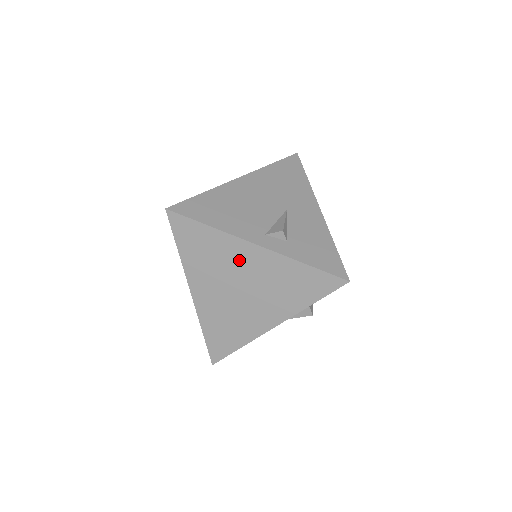
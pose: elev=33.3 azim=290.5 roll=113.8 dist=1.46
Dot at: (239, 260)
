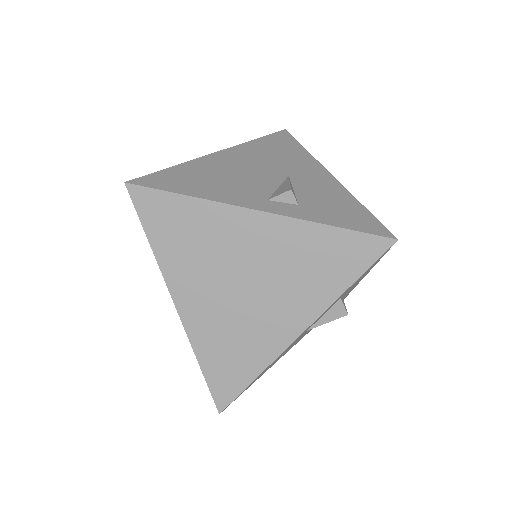
Dot at: (237, 239)
